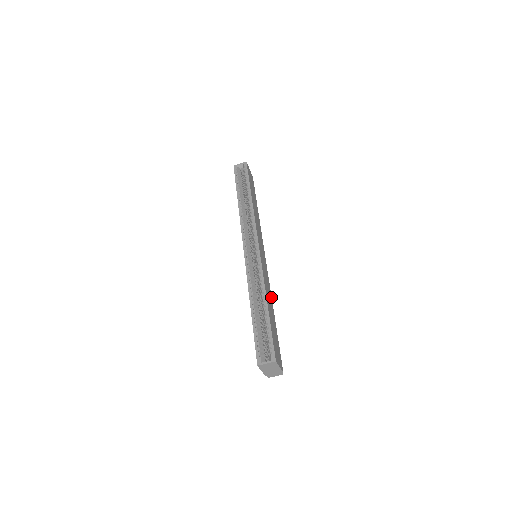
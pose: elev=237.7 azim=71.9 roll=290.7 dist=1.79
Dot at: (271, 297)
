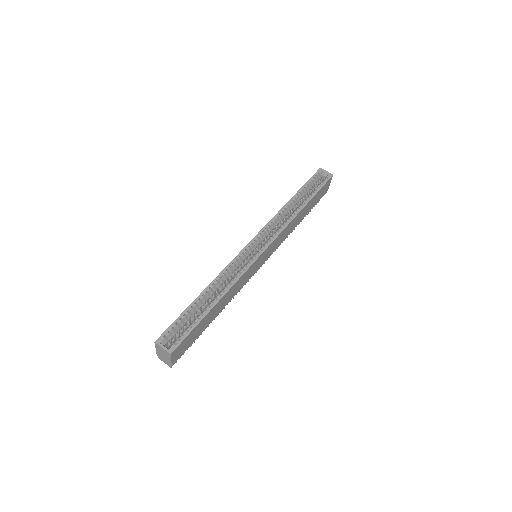
Dot at: (230, 300)
